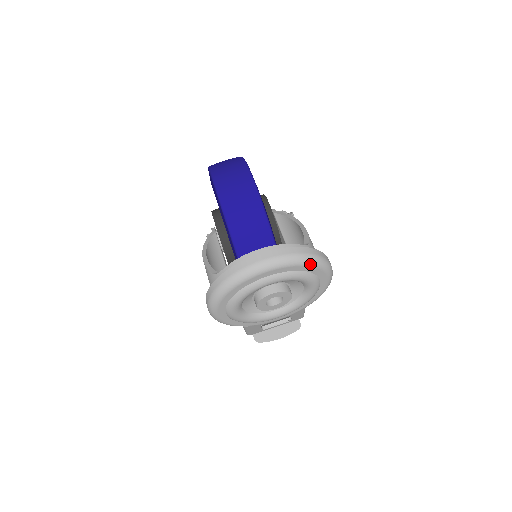
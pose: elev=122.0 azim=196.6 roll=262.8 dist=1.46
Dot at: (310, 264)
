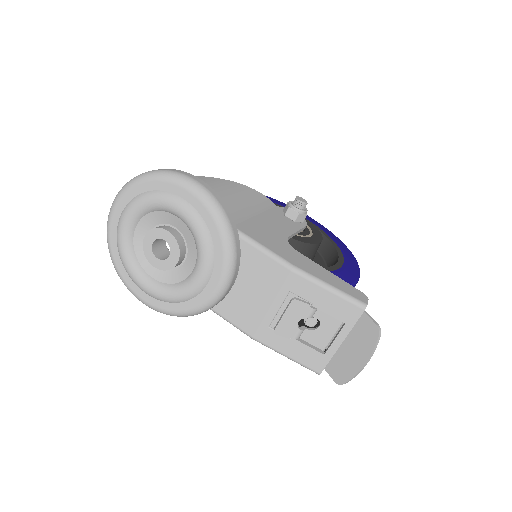
Dot at: (138, 182)
